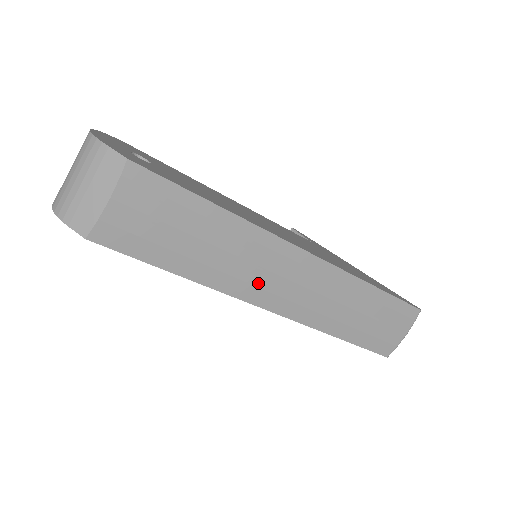
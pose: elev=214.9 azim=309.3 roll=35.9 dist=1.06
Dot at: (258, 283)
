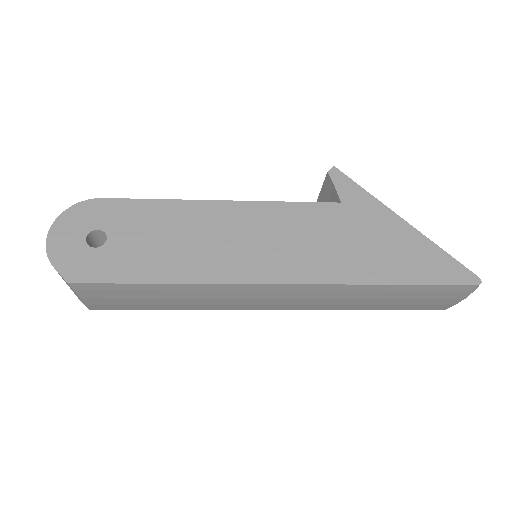
Dot at: (245, 304)
